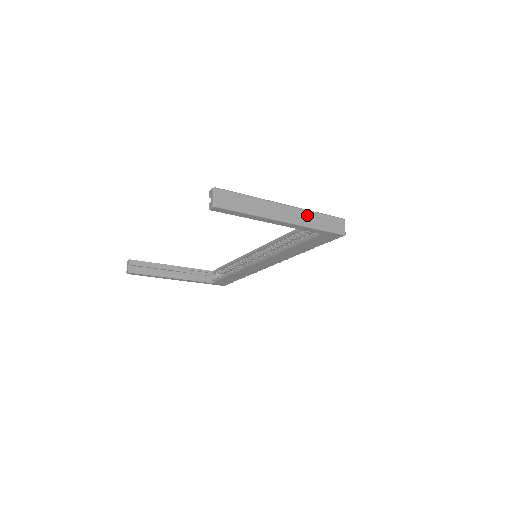
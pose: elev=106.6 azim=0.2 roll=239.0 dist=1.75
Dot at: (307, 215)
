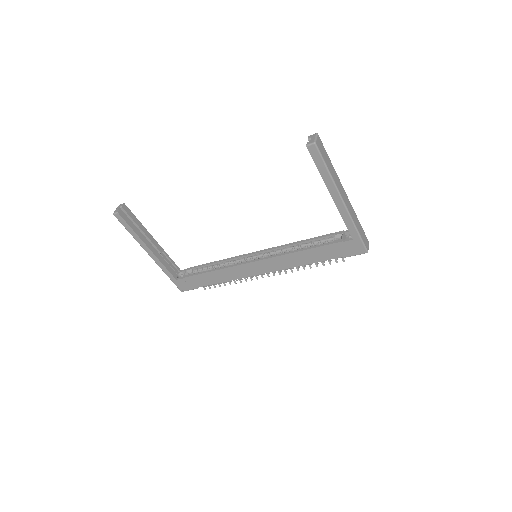
Dot at: (354, 214)
